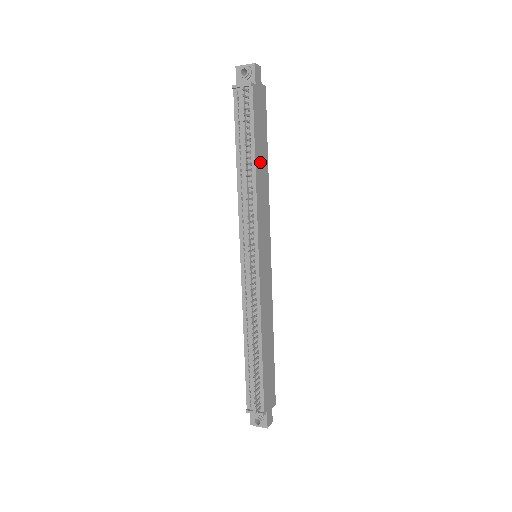
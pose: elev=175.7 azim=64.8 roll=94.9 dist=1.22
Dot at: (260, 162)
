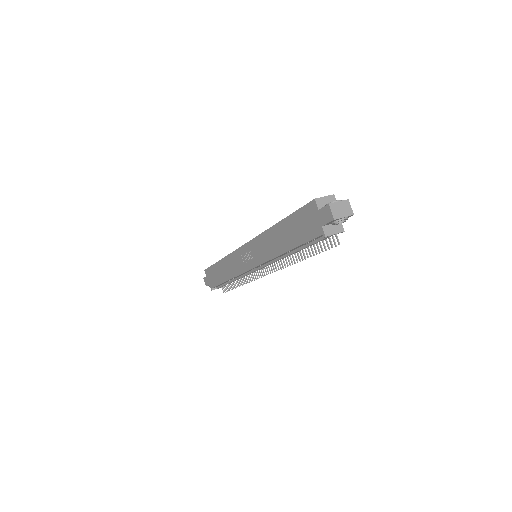
Dot at: occluded
